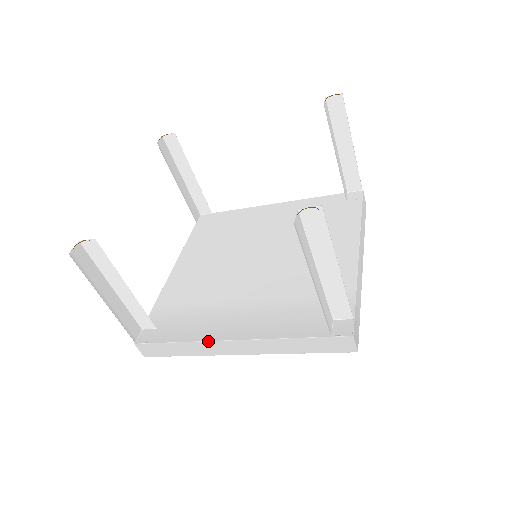
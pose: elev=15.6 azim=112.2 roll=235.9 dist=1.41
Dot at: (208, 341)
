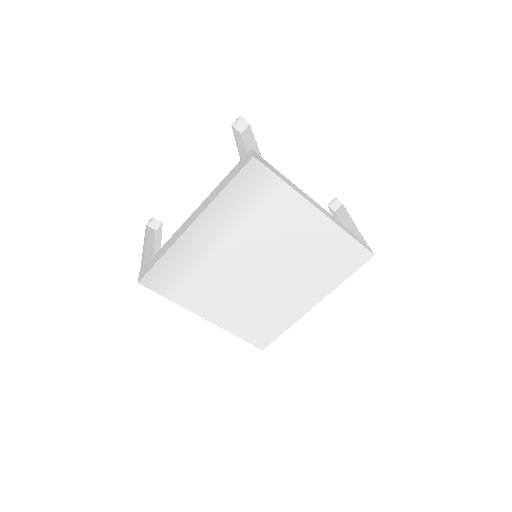
Dot at: (178, 229)
